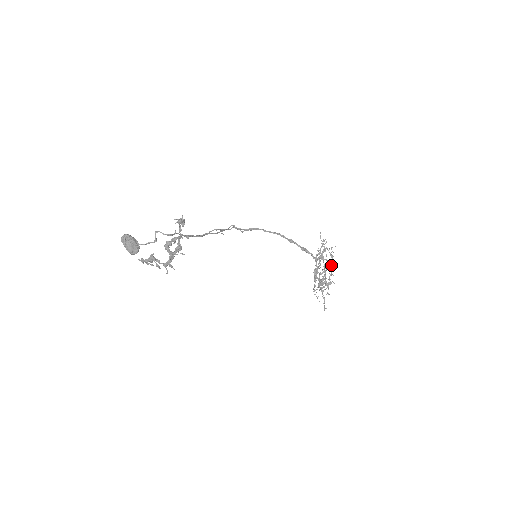
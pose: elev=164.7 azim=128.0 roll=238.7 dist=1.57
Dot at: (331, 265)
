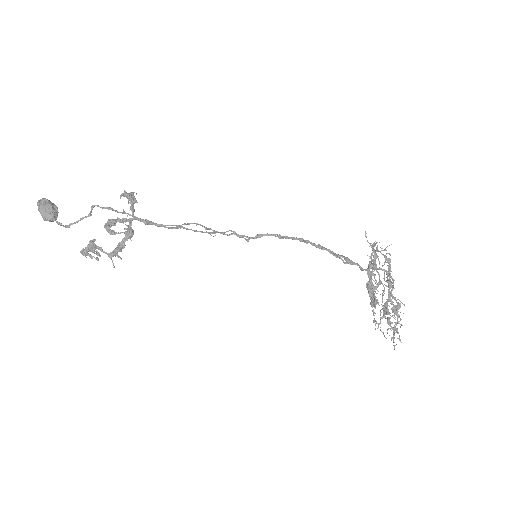
Dot at: (389, 273)
